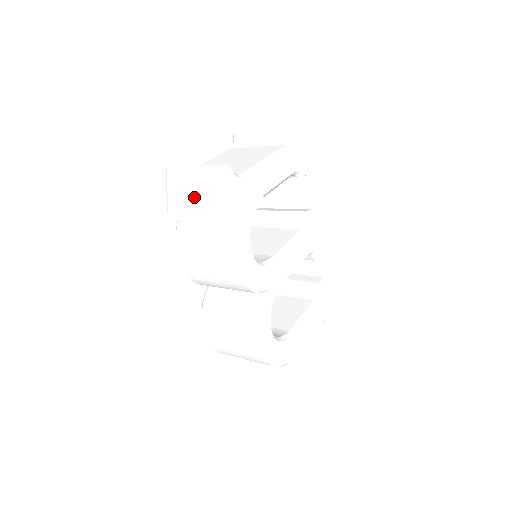
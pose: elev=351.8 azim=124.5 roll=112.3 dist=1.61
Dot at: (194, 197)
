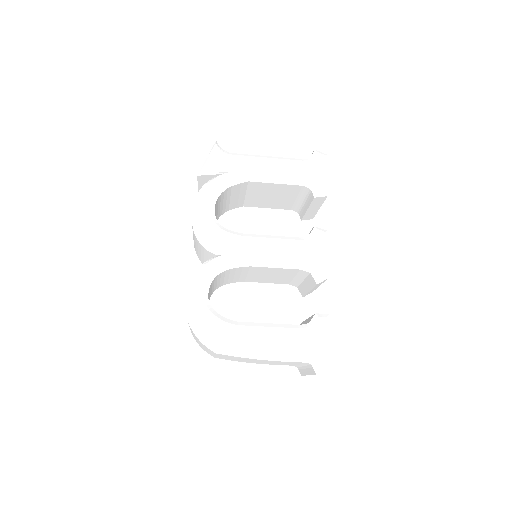
Dot at: occluded
